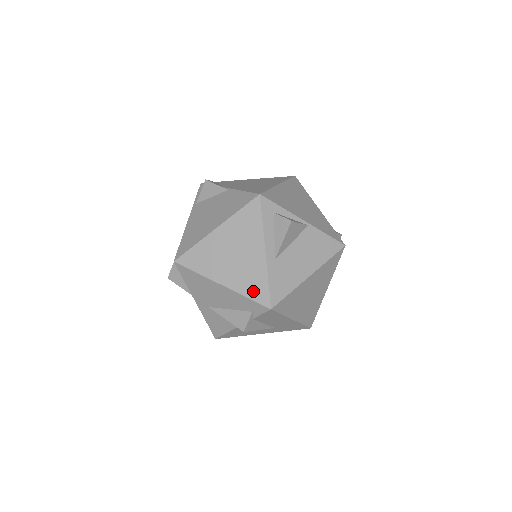
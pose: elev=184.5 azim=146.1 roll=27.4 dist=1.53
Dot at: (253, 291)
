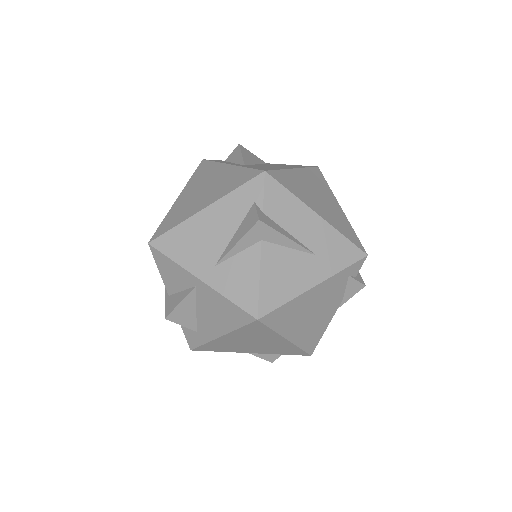
Dot at: (238, 182)
